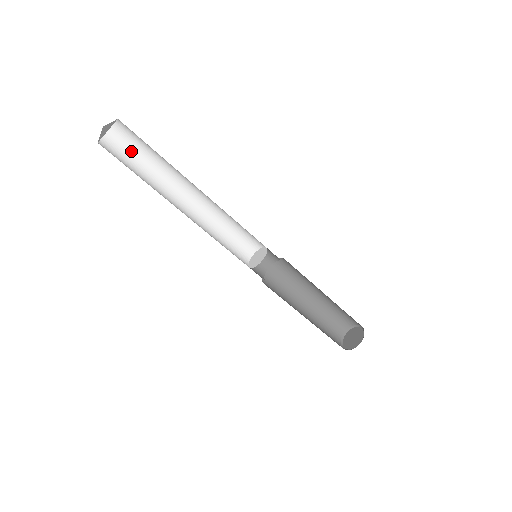
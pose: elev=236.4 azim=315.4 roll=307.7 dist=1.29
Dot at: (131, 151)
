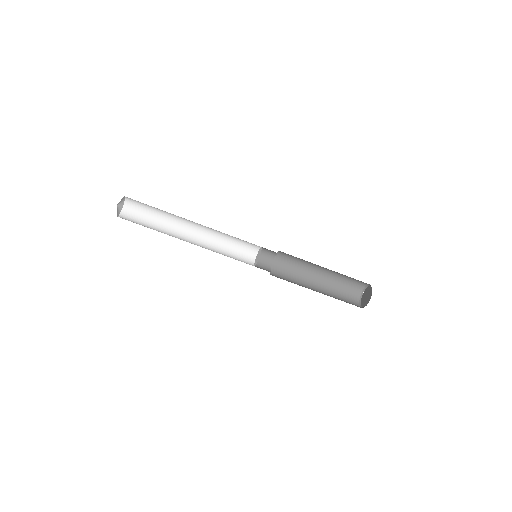
Dot at: (138, 223)
